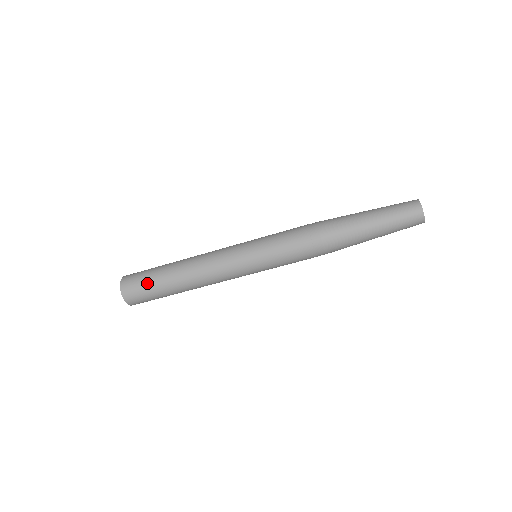
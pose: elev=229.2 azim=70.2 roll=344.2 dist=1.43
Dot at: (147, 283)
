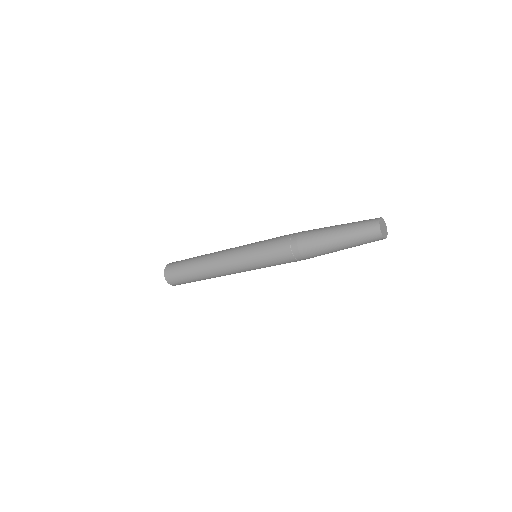
Dot at: (186, 282)
